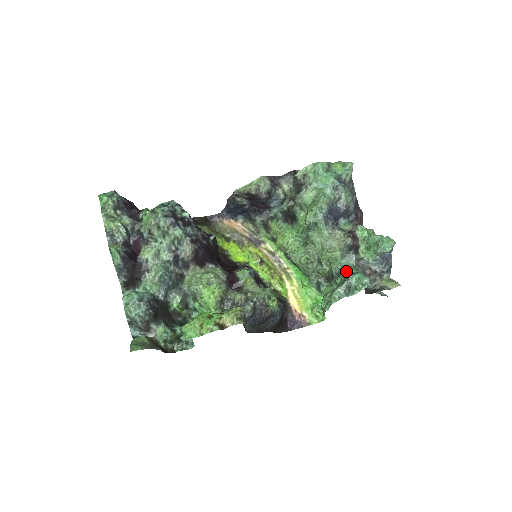
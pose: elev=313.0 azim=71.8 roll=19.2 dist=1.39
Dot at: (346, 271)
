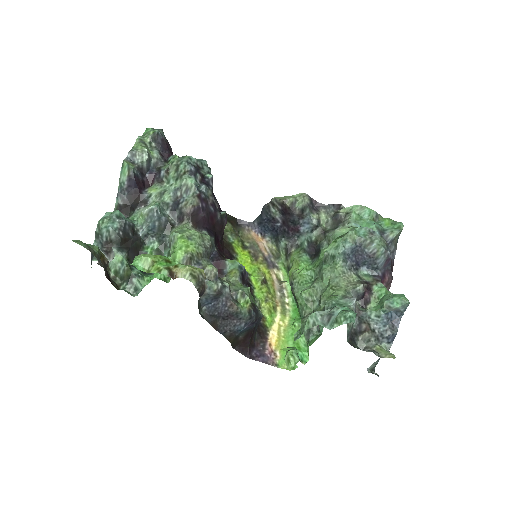
Dot at: occluded
